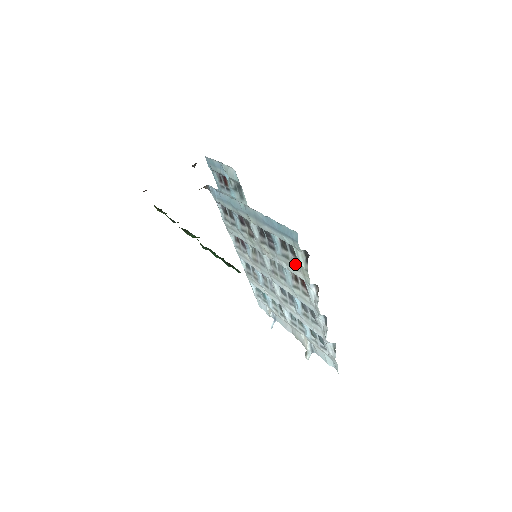
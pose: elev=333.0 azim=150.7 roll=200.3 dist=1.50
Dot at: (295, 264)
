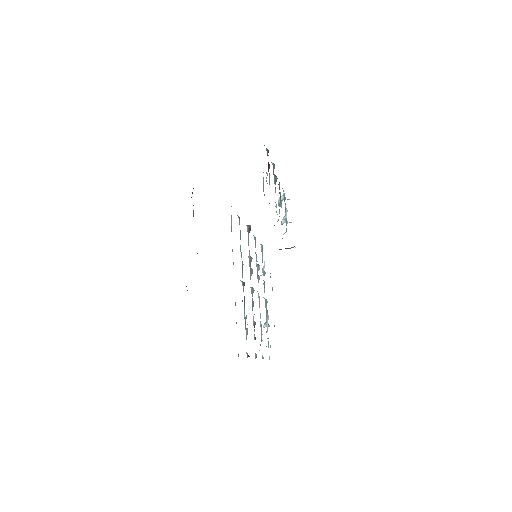
Dot at: occluded
